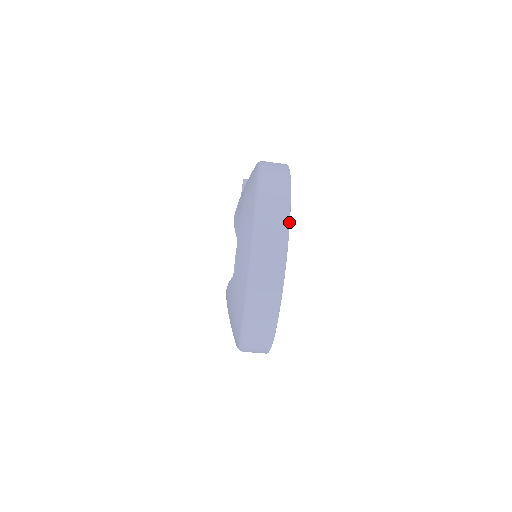
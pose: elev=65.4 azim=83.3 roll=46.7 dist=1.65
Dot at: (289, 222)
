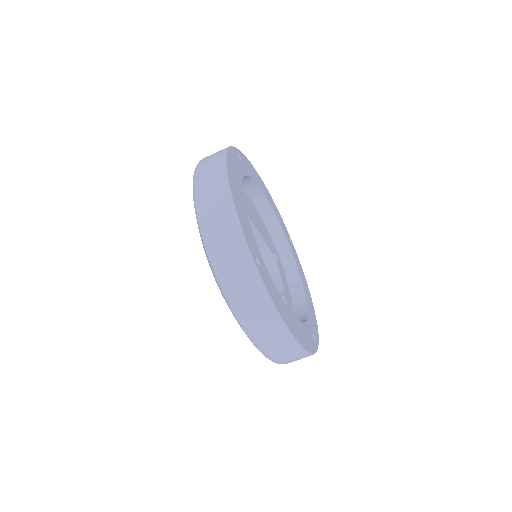
Dot at: (226, 172)
